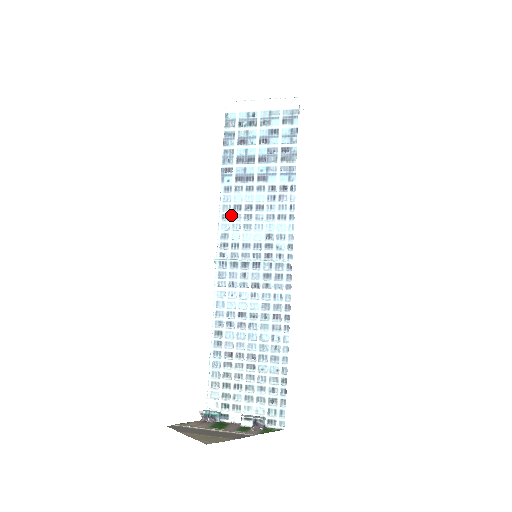
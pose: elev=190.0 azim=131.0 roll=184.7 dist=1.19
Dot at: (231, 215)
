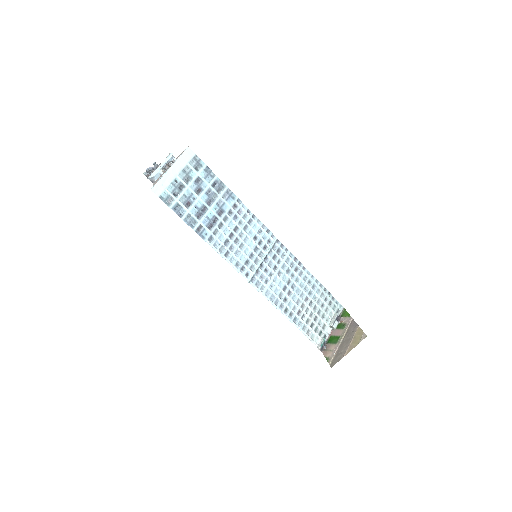
Dot at: (229, 250)
